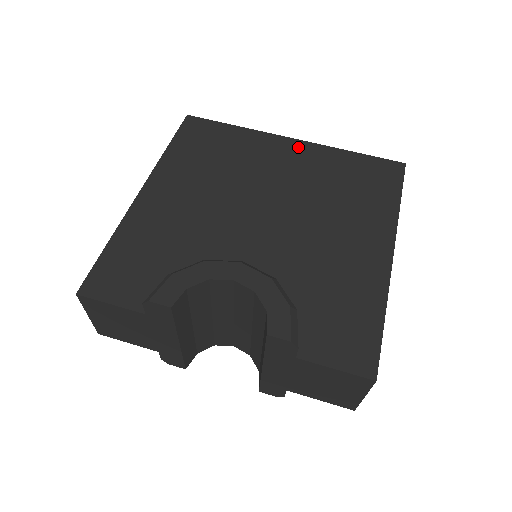
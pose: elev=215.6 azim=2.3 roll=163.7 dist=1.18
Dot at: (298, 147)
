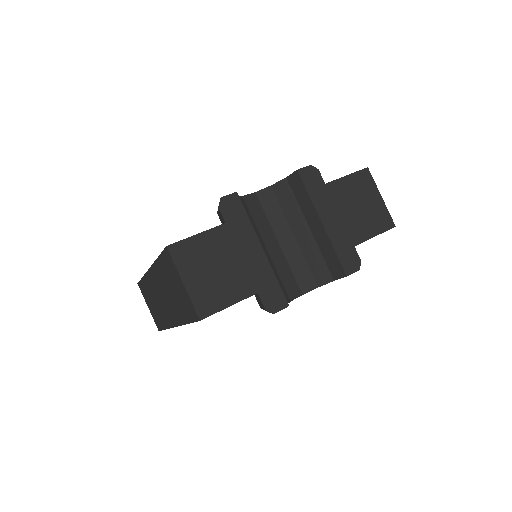
Dot at: occluded
